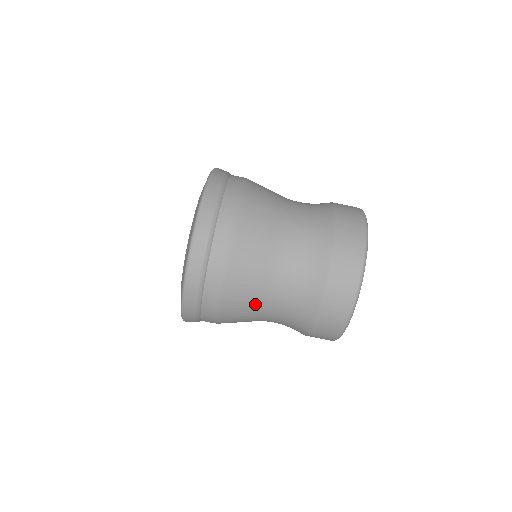
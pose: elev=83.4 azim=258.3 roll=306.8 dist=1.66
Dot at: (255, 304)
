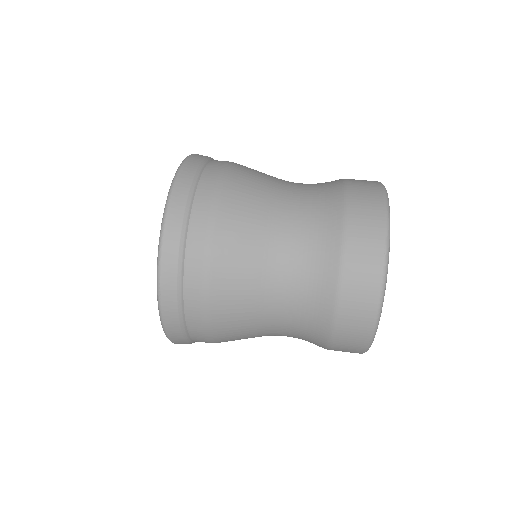
Dot at: (258, 240)
